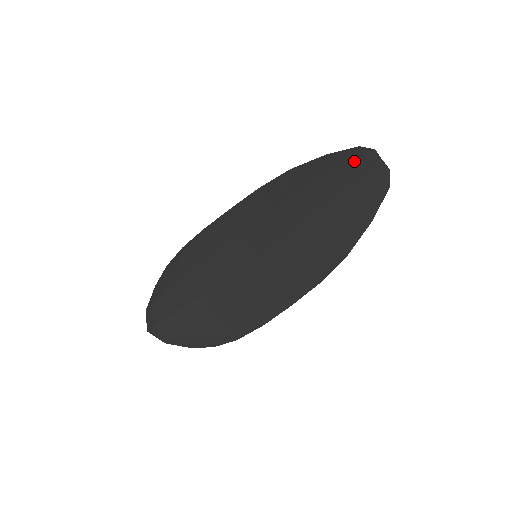
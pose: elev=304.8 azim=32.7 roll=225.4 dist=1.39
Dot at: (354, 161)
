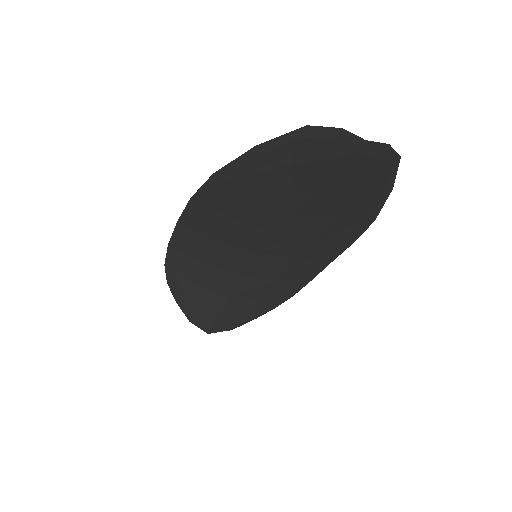
Dot at: (314, 152)
